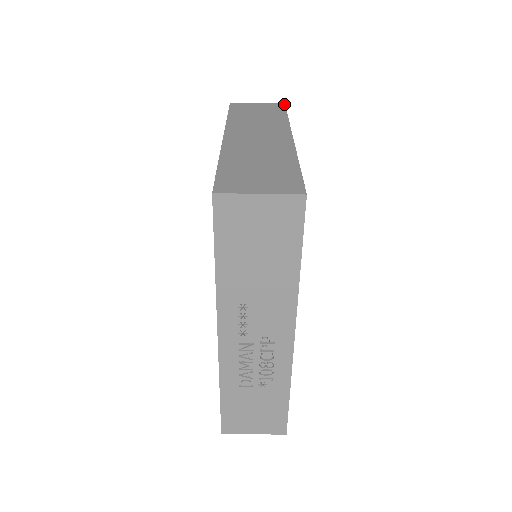
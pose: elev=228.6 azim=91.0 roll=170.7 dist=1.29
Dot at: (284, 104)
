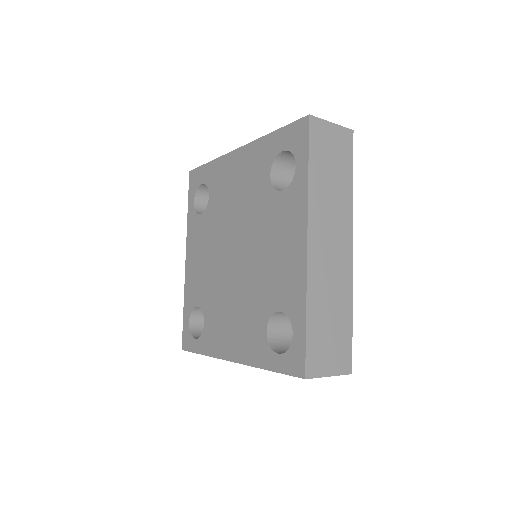
Dot at: occluded
